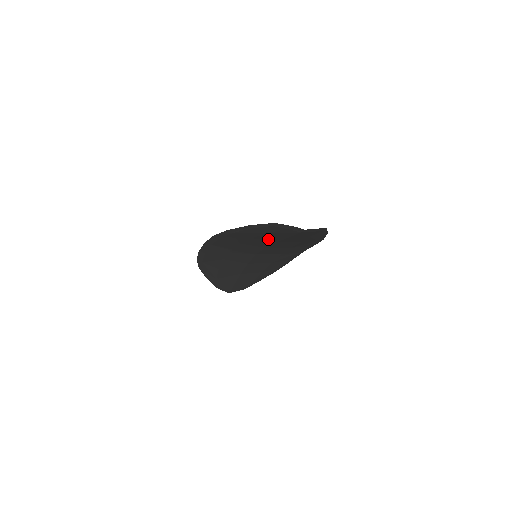
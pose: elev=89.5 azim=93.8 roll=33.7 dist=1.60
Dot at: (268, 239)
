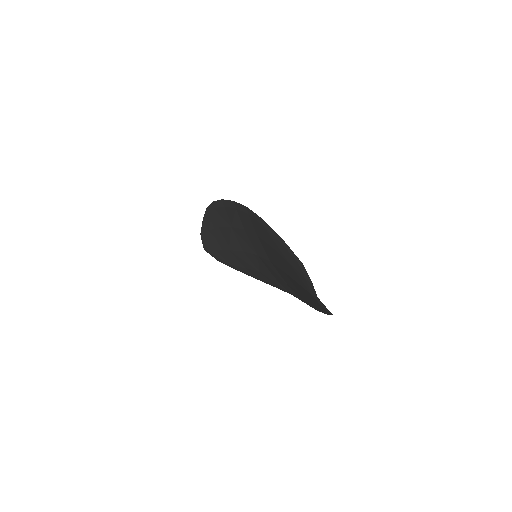
Dot at: (281, 262)
